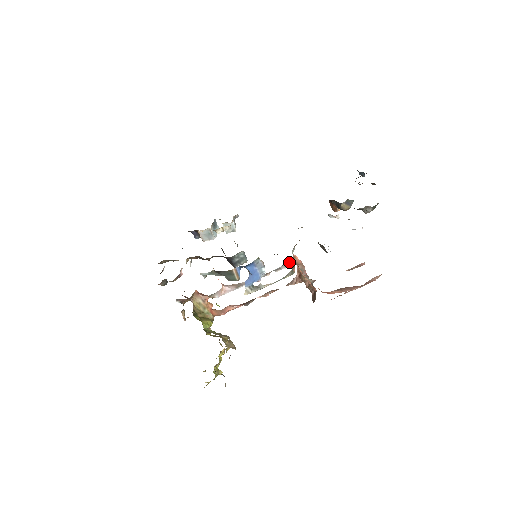
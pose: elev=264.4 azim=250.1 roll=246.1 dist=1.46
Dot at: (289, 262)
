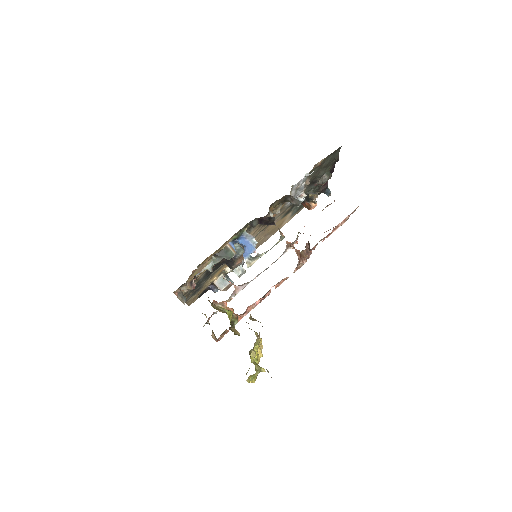
Dot at: (286, 249)
